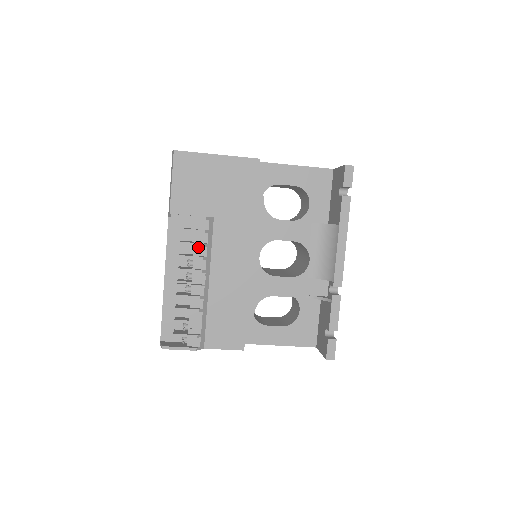
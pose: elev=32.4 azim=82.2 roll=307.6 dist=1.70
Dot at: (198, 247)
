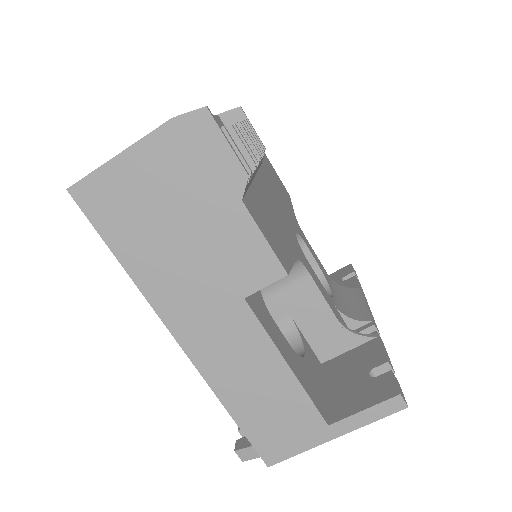
Dot at: occluded
